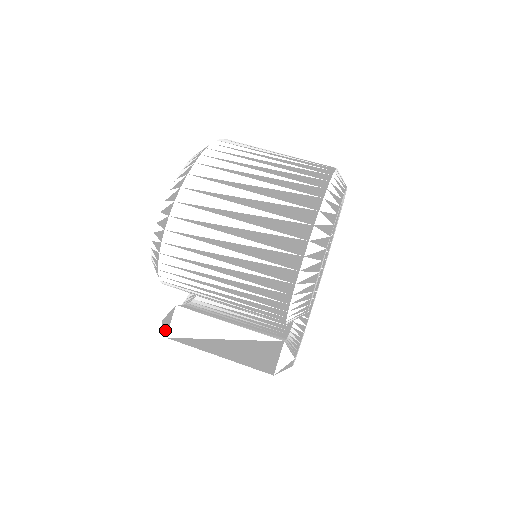
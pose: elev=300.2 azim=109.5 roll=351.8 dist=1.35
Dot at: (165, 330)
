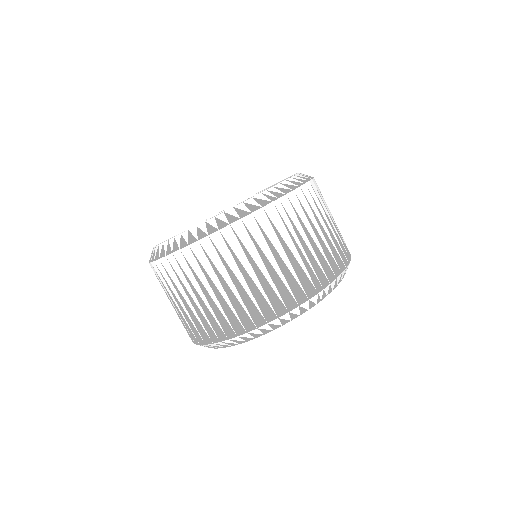
Dot at: occluded
